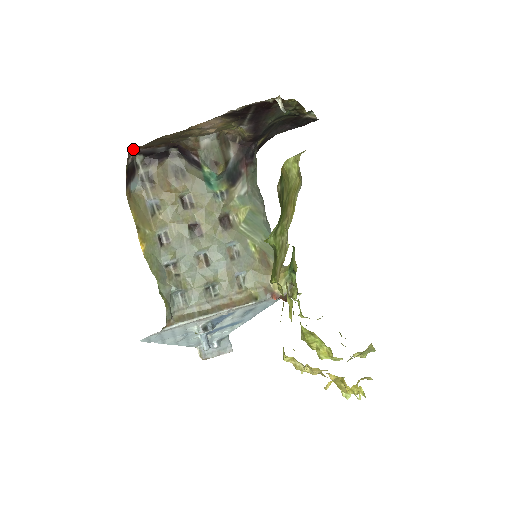
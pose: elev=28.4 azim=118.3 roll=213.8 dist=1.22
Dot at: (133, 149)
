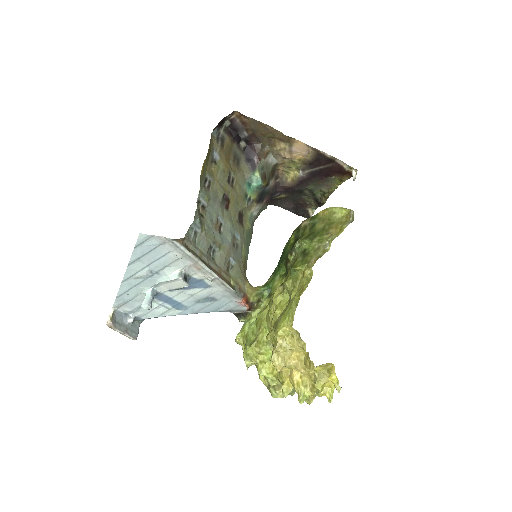
Dot at: (237, 113)
